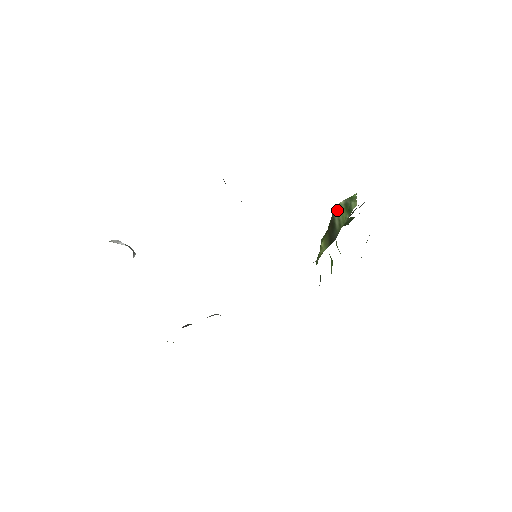
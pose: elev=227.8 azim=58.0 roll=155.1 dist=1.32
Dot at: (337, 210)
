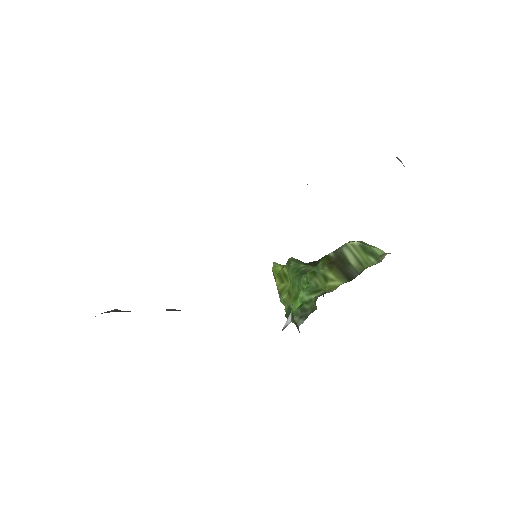
Dot at: (350, 248)
